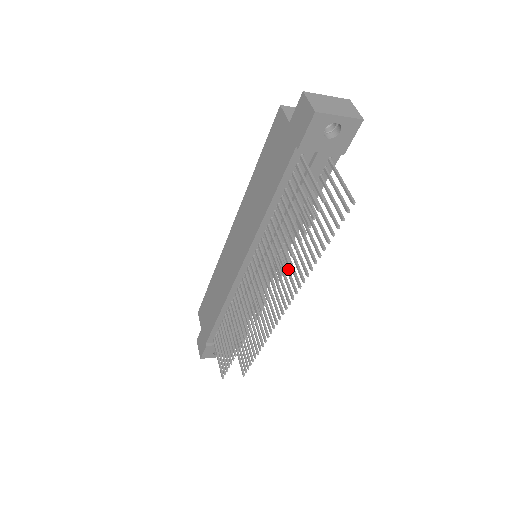
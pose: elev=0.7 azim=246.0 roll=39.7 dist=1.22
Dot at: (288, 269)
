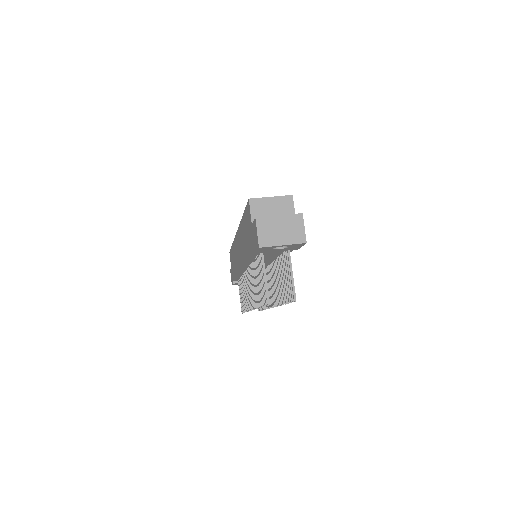
Dot at: occluded
